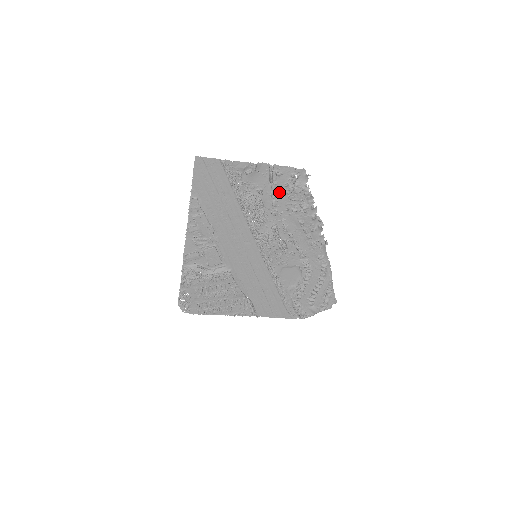
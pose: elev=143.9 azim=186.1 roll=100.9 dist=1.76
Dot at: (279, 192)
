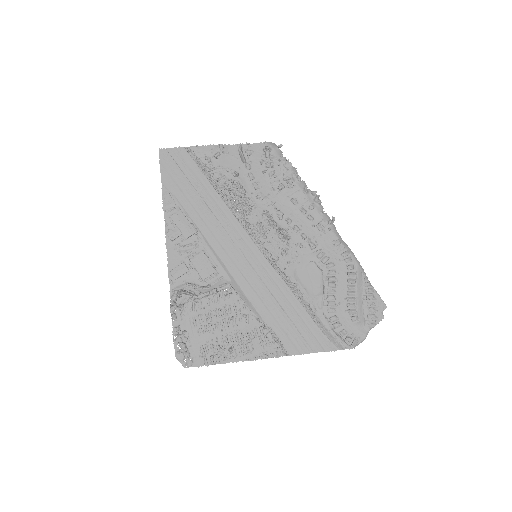
Dot at: (257, 172)
